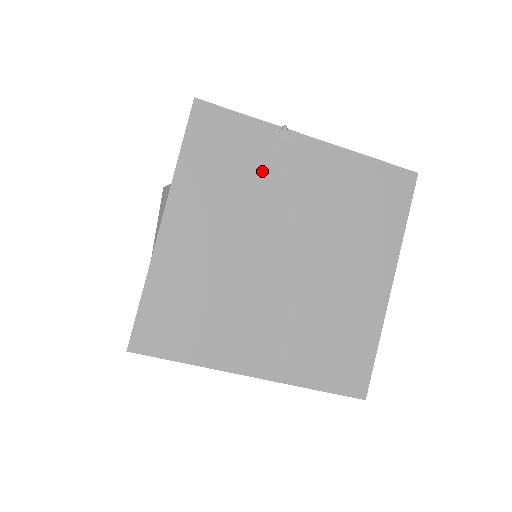
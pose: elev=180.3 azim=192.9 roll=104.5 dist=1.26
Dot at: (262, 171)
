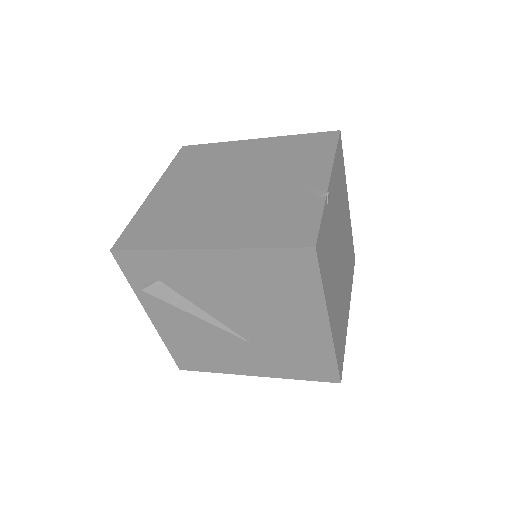
Dot at: (331, 233)
